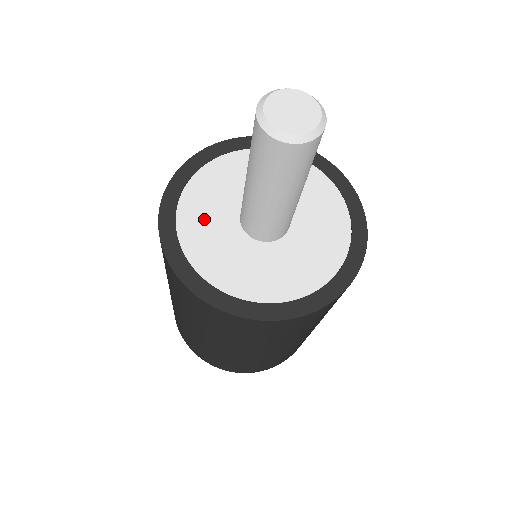
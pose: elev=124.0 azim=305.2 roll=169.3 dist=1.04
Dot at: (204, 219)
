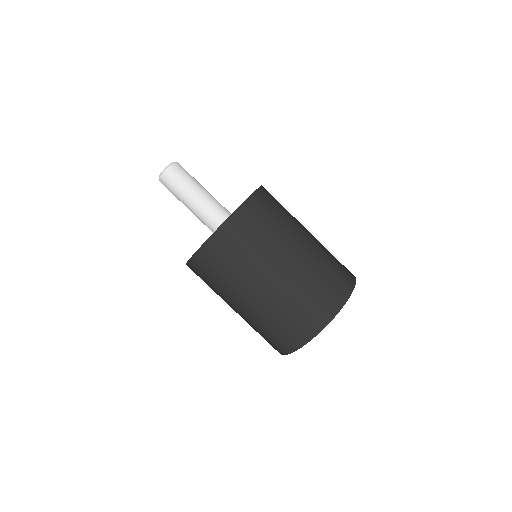
Dot at: occluded
